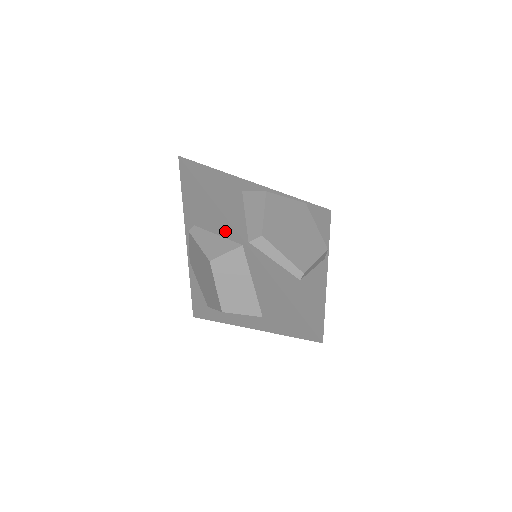
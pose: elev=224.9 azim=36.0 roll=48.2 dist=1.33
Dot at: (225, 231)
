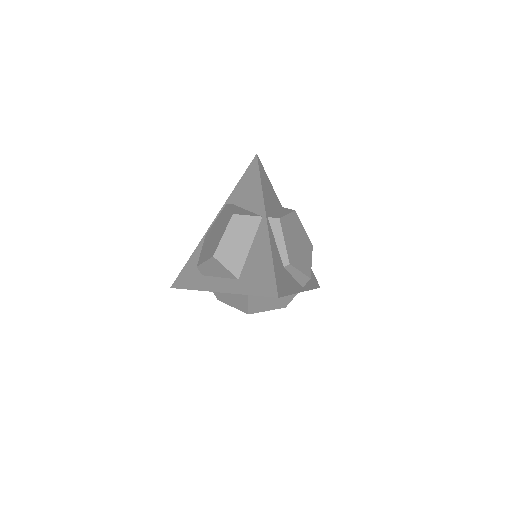
Dot at: (255, 206)
